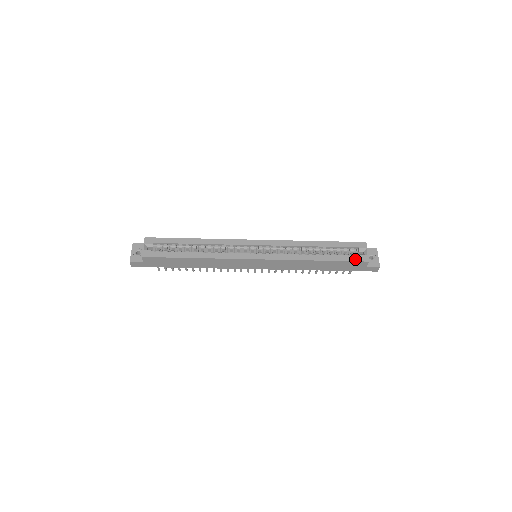
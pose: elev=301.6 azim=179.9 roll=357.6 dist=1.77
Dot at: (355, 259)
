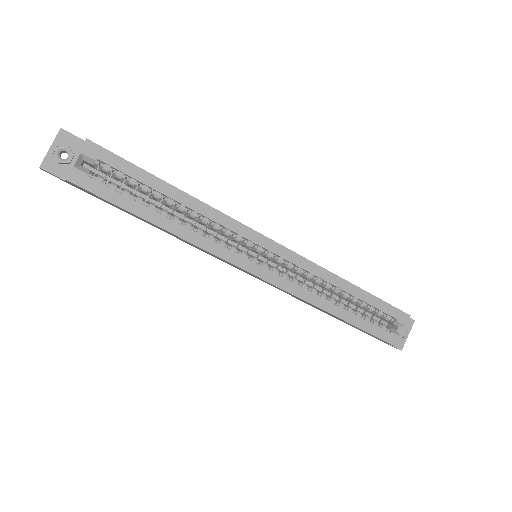
Dot at: (382, 336)
